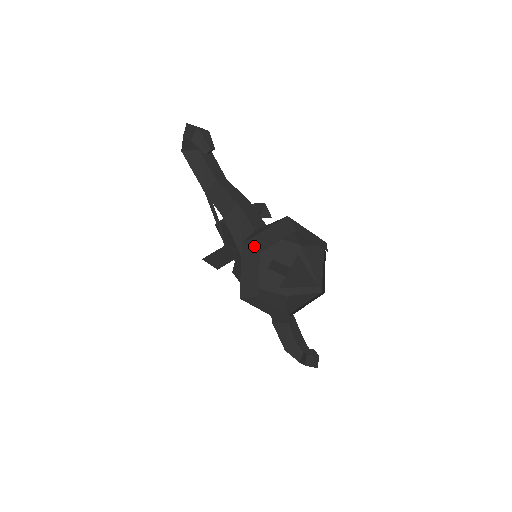
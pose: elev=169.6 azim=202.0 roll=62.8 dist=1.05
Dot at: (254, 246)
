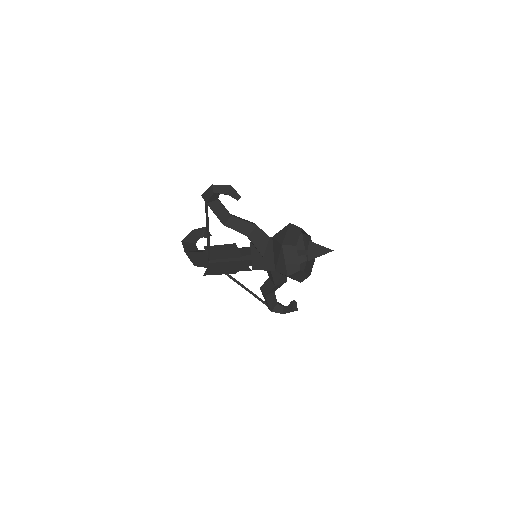
Dot at: (290, 244)
